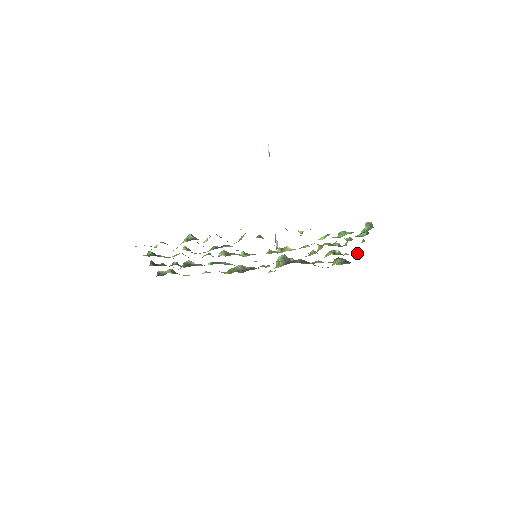
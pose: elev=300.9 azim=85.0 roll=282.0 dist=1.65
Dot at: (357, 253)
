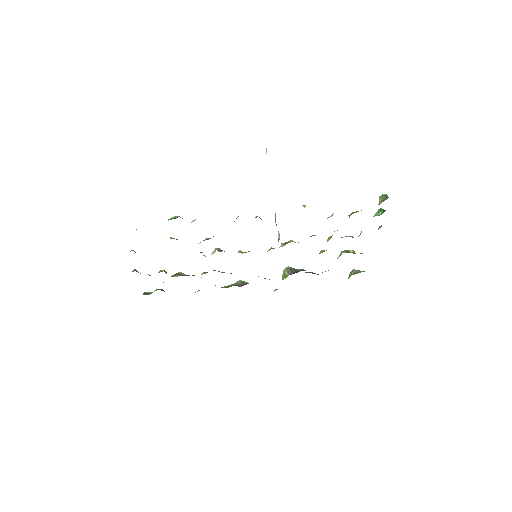
Dot at: occluded
